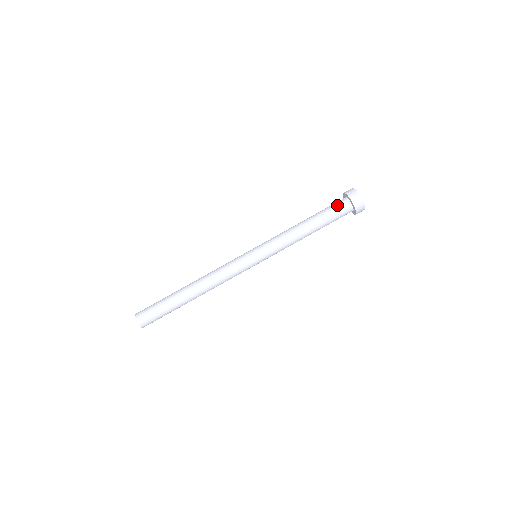
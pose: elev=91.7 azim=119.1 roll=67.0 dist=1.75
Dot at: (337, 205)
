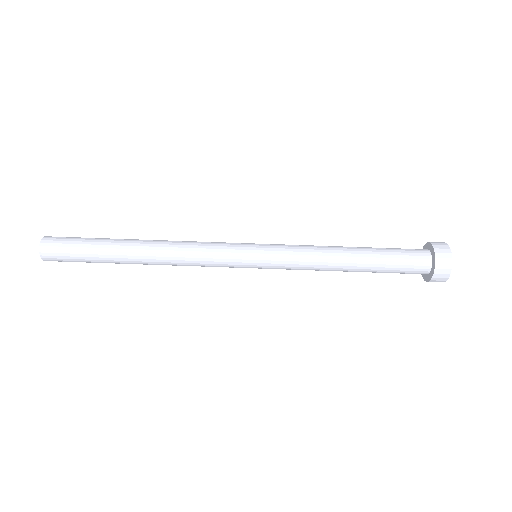
Dot at: (411, 259)
